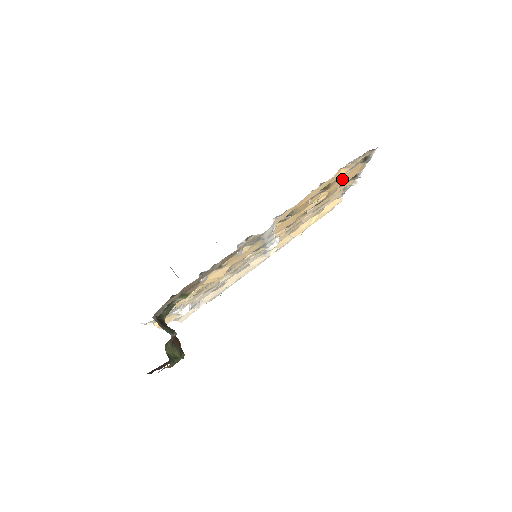
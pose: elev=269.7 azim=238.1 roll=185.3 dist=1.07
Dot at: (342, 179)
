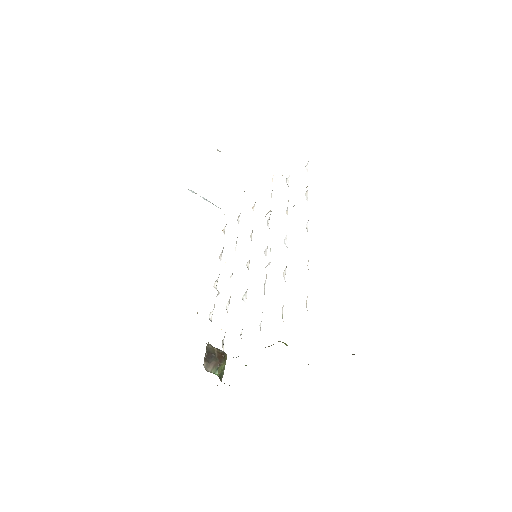
Dot at: occluded
